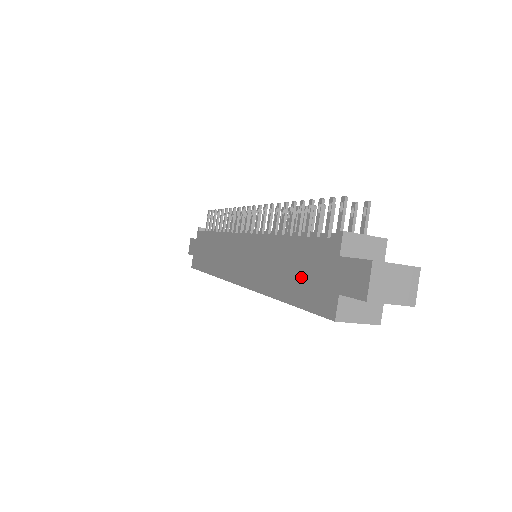
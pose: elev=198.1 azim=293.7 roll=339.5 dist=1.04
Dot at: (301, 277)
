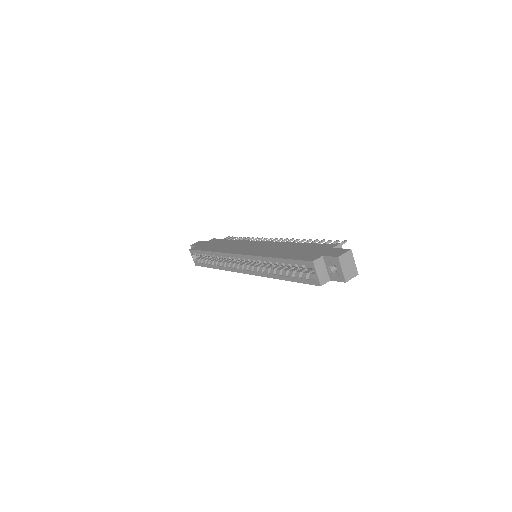
Dot at: (300, 252)
